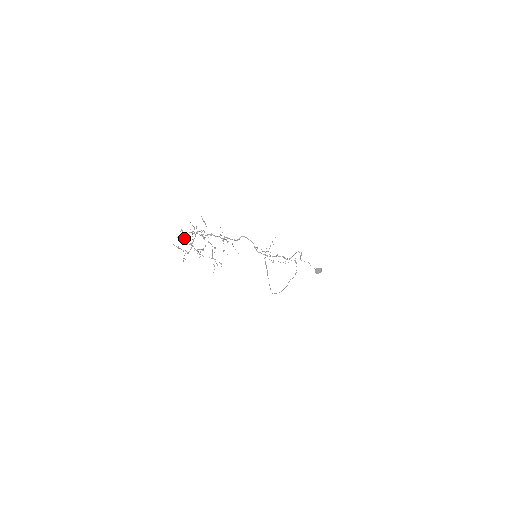
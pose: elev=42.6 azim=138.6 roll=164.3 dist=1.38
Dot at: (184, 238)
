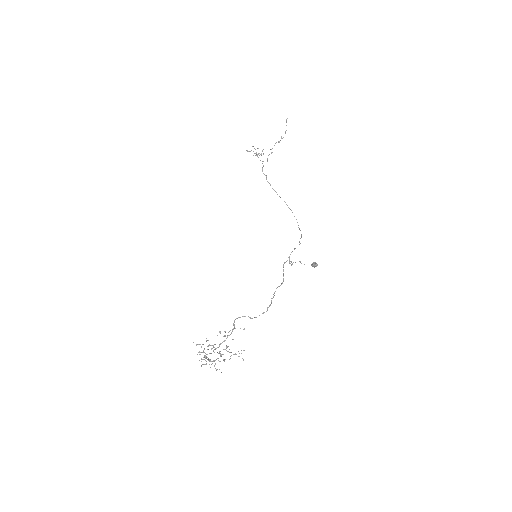
Dot at: occluded
